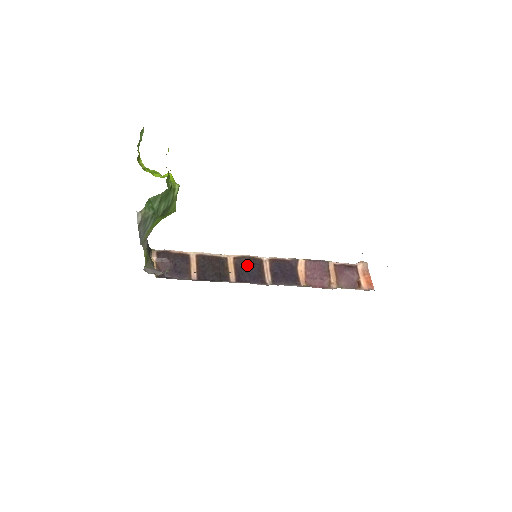
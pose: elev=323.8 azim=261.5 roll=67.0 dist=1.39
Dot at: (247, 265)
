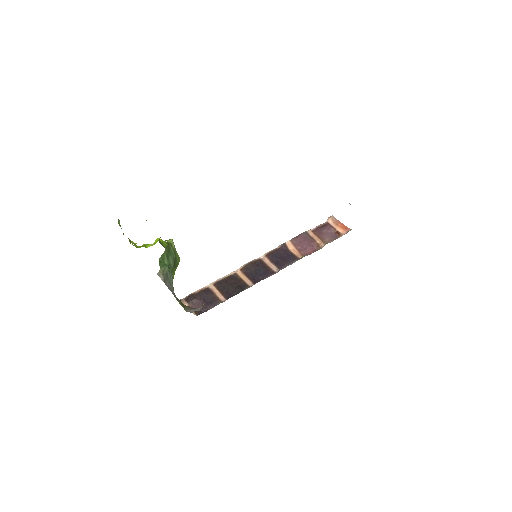
Dot at: (253, 269)
